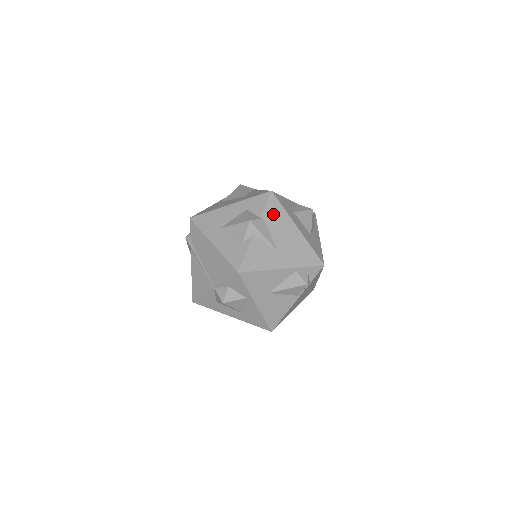
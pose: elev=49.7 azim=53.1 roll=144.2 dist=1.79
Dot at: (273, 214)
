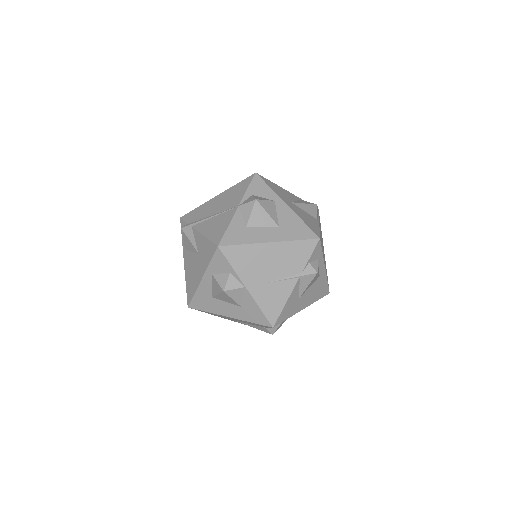
Dot at: occluded
